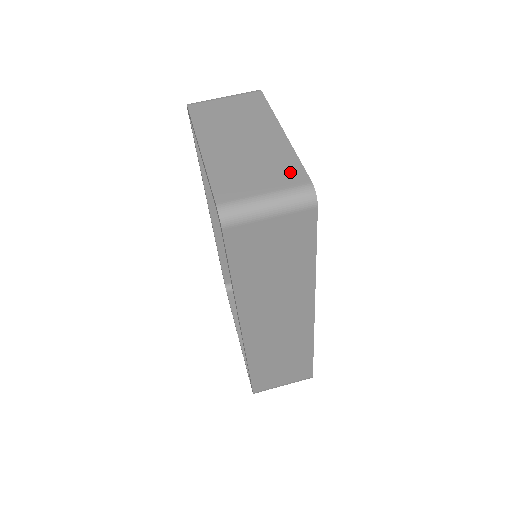
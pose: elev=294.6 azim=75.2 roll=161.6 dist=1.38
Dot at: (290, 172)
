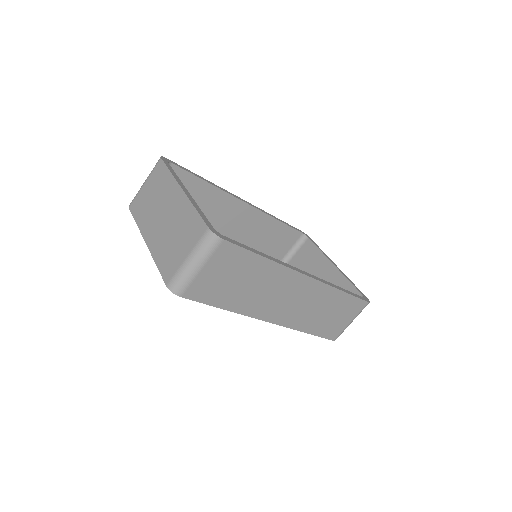
Dot at: (194, 227)
